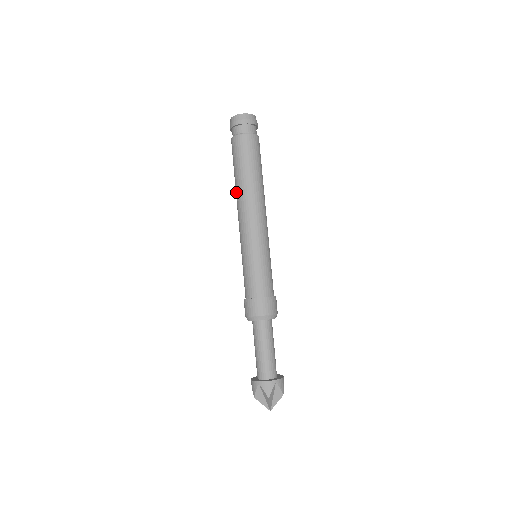
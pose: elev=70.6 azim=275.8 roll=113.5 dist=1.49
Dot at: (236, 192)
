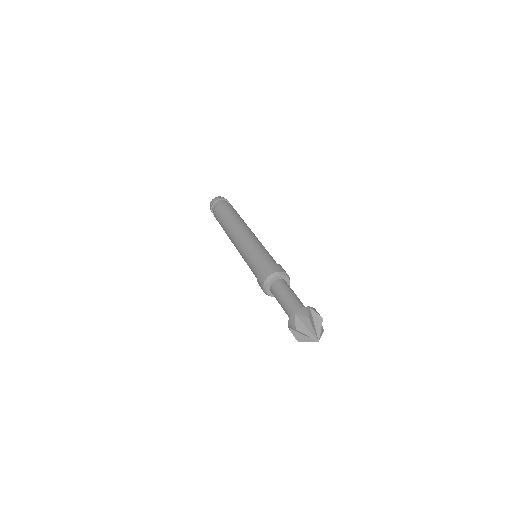
Dot at: (226, 230)
